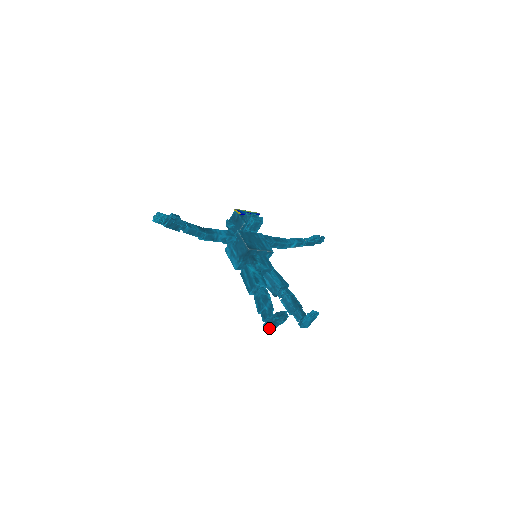
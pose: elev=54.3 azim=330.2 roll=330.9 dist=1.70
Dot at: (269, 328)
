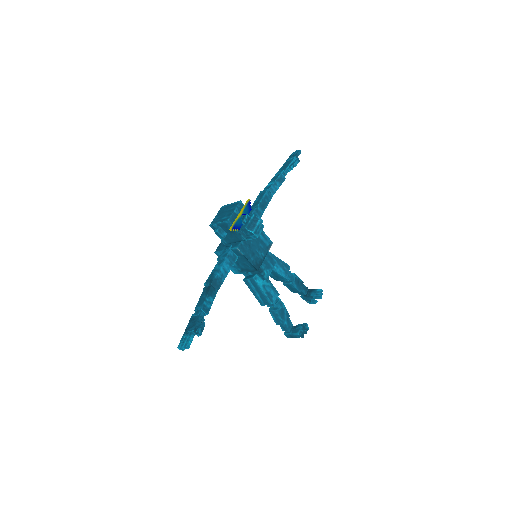
Dot at: (289, 335)
